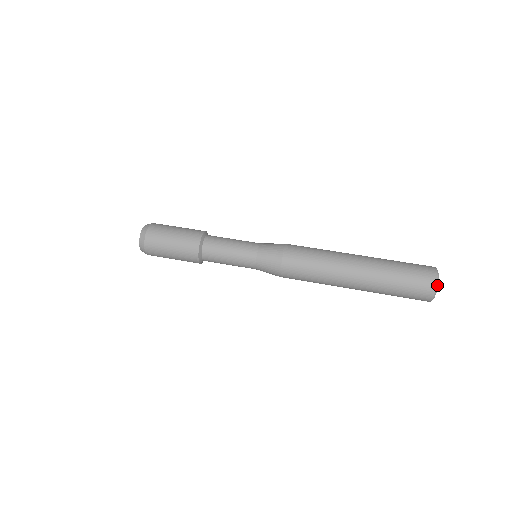
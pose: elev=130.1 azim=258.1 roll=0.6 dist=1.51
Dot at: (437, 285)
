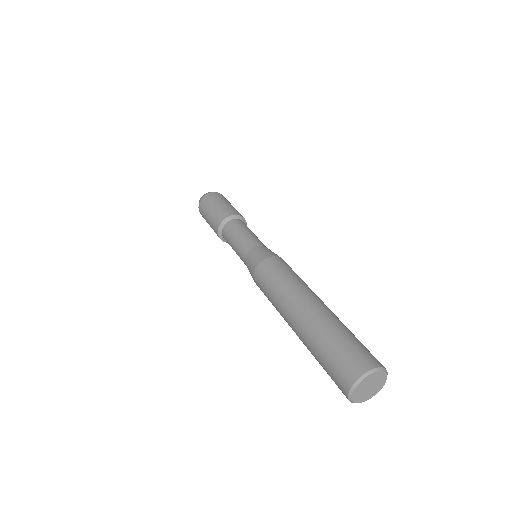
Dot at: (377, 369)
